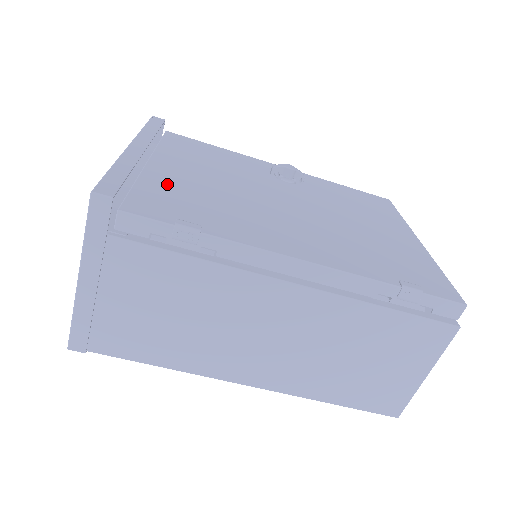
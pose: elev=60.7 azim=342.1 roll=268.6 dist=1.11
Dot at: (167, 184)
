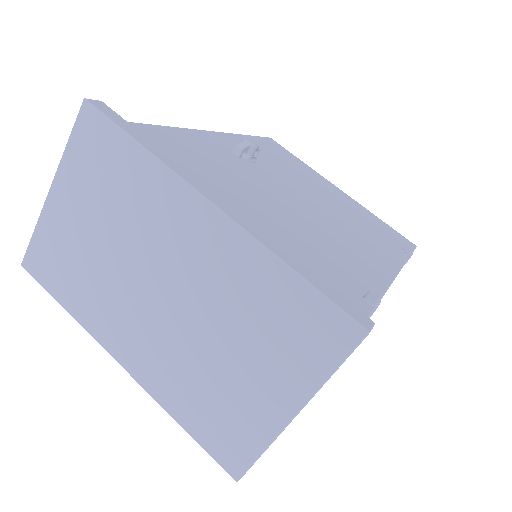
Dot at: (285, 247)
